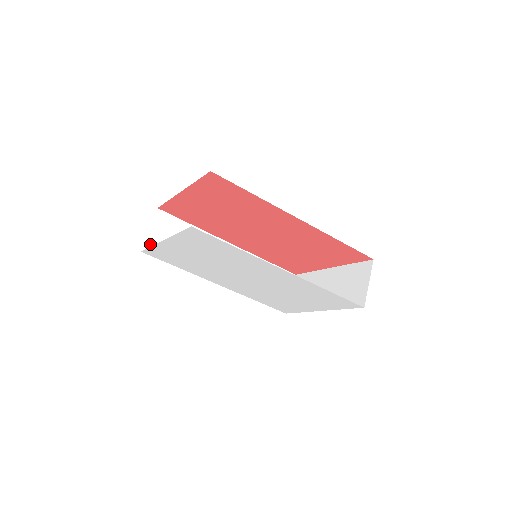
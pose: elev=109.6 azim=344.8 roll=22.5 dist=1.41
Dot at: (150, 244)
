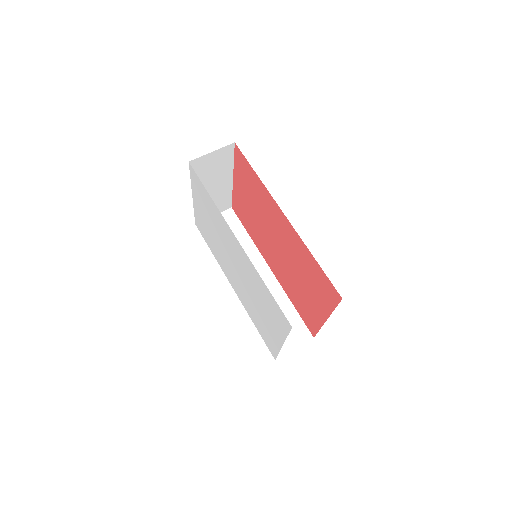
Dot at: occluded
